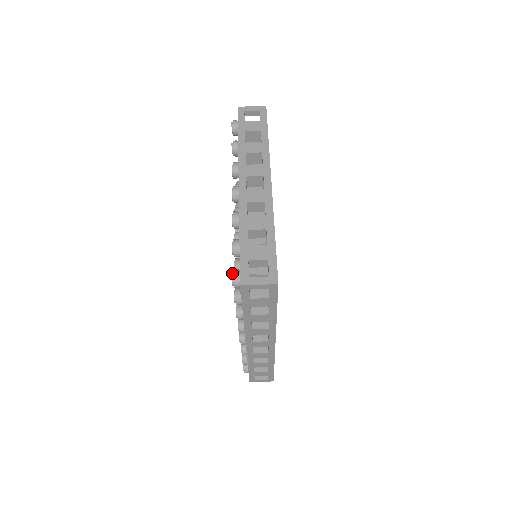
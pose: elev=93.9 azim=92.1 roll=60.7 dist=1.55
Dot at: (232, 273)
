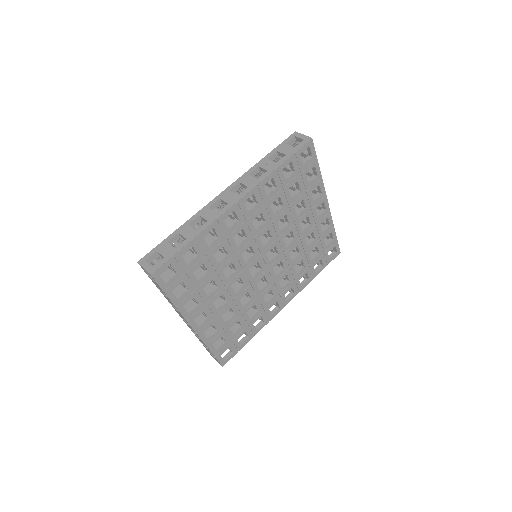
Dot at: occluded
